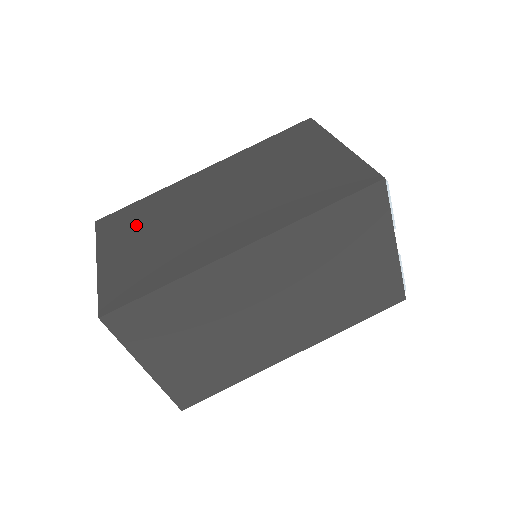
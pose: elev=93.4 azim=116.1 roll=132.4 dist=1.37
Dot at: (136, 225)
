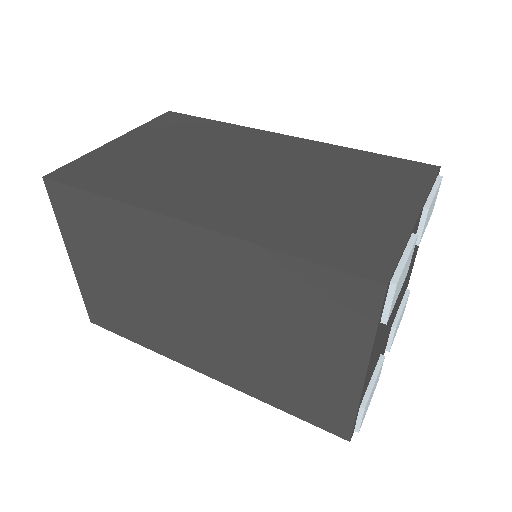
Dot at: occluded
